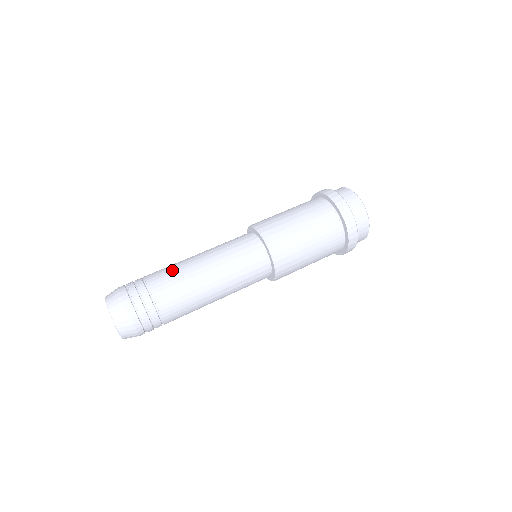
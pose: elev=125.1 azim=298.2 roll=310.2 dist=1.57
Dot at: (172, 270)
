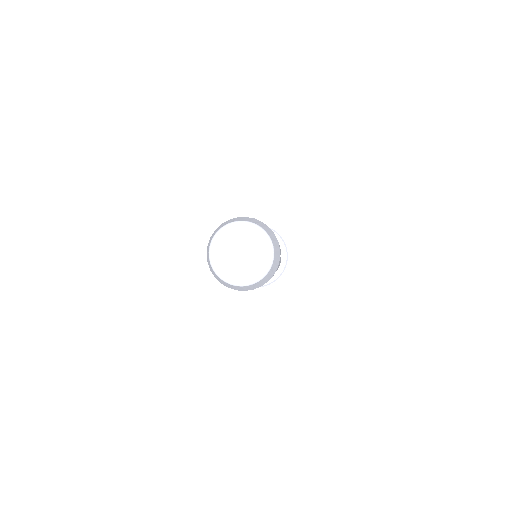
Dot at: occluded
